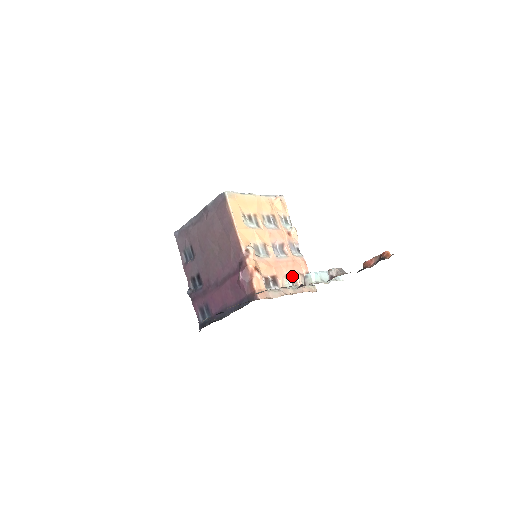
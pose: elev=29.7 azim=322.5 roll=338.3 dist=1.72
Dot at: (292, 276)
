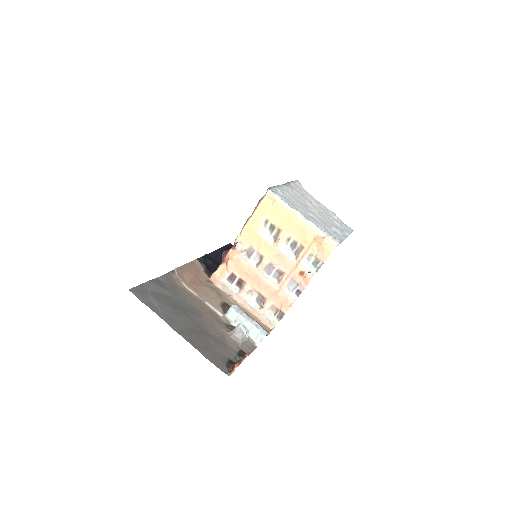
Dot at: (263, 298)
